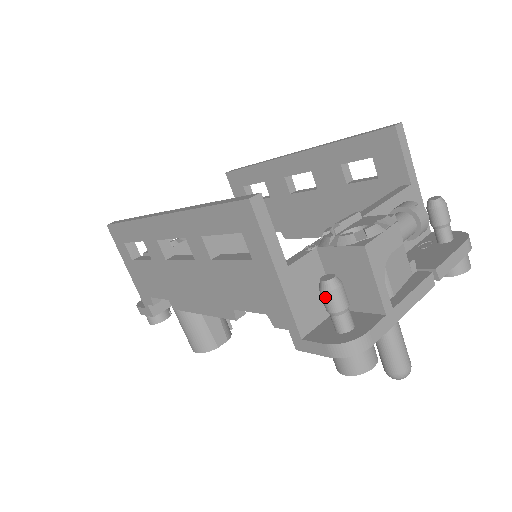
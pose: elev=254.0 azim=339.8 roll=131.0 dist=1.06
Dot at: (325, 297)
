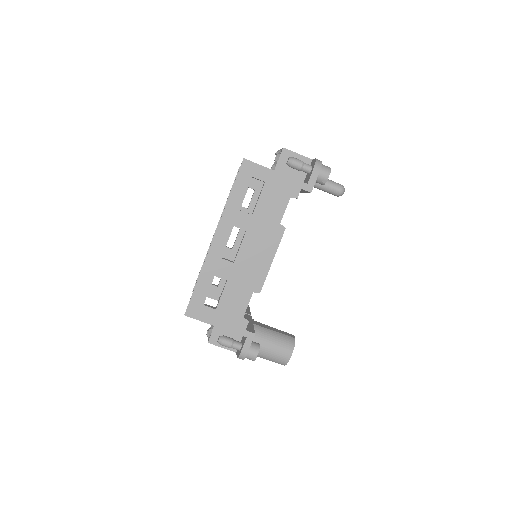
Dot at: (295, 163)
